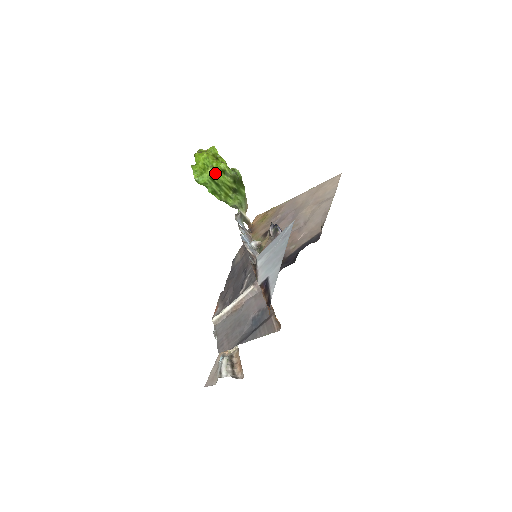
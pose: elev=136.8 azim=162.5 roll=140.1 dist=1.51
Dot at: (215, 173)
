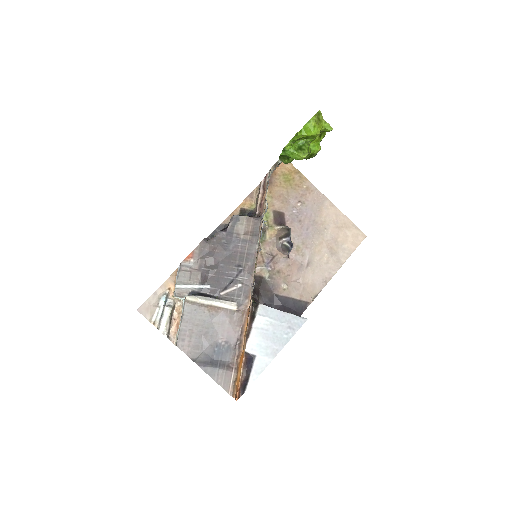
Dot at: occluded
